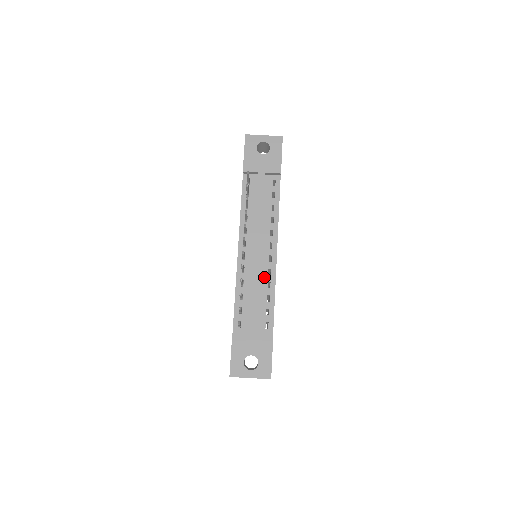
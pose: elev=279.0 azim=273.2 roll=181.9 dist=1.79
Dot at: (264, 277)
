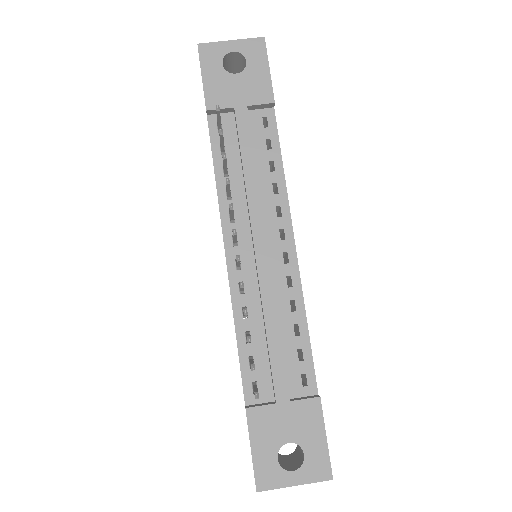
Dot at: (281, 293)
